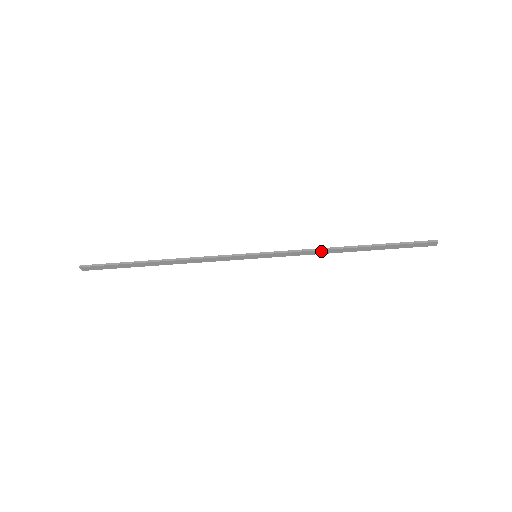
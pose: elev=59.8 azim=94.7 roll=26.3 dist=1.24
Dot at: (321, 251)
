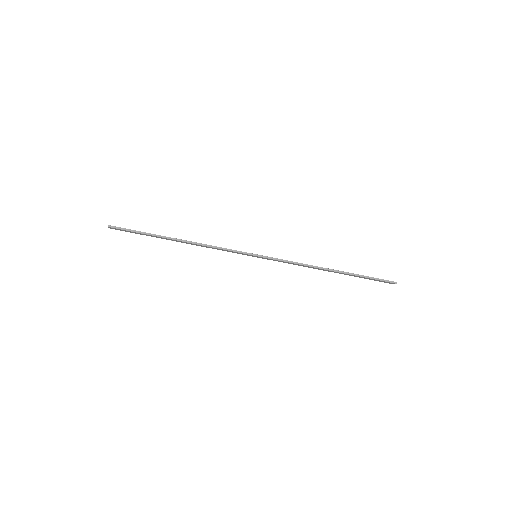
Dot at: (308, 266)
